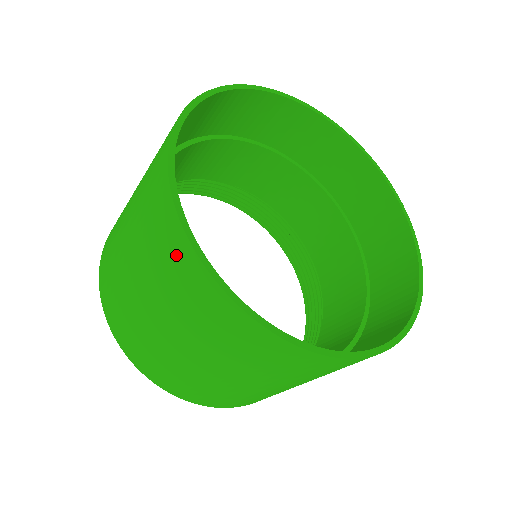
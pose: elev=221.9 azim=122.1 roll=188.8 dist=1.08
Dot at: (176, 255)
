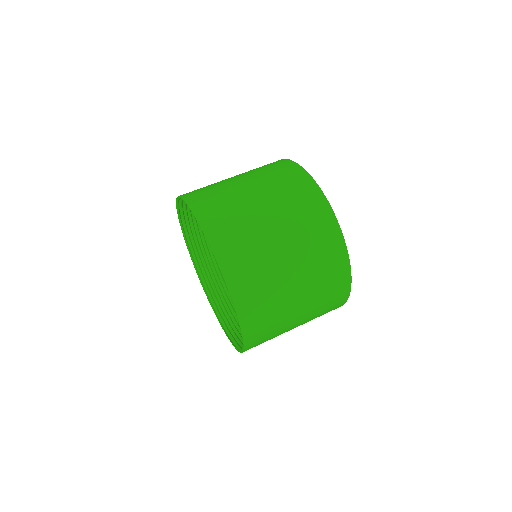
Dot at: (329, 238)
